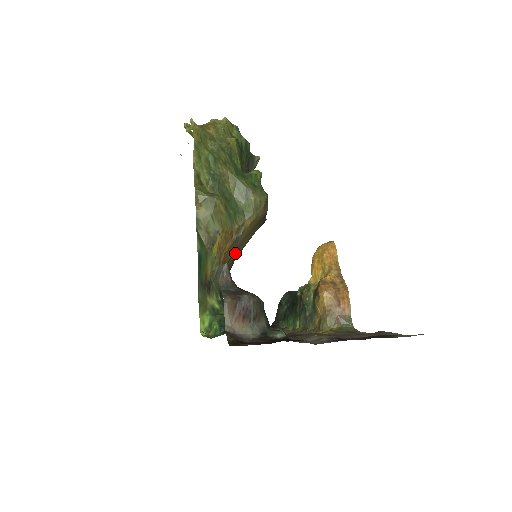
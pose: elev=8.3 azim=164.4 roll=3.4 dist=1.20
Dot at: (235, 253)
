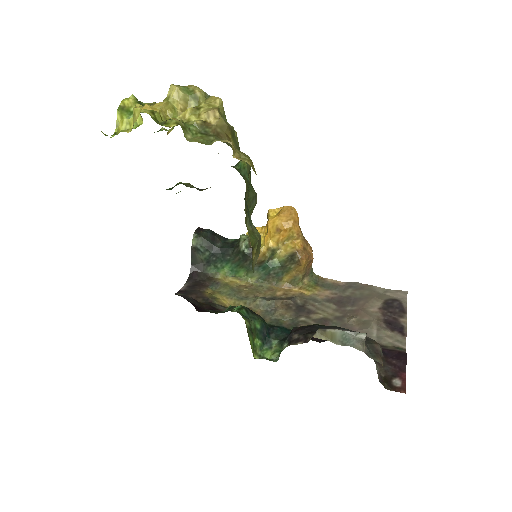
Dot at: occluded
